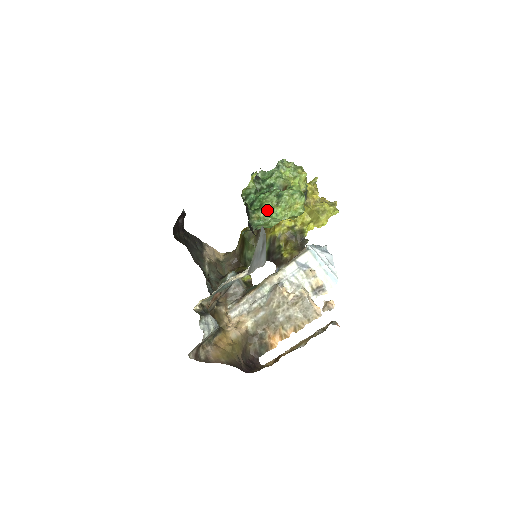
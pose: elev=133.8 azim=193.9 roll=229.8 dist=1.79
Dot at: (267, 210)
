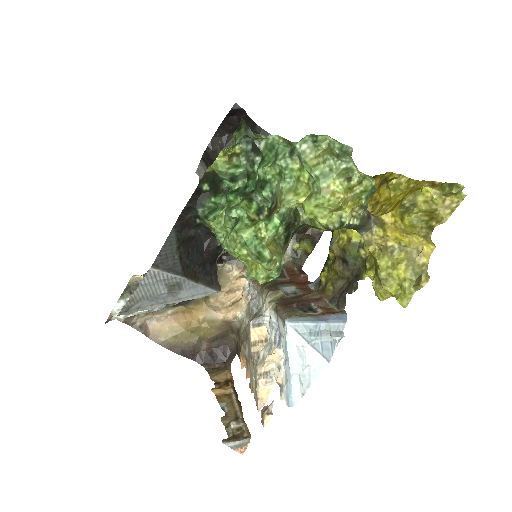
Dot at: occluded
